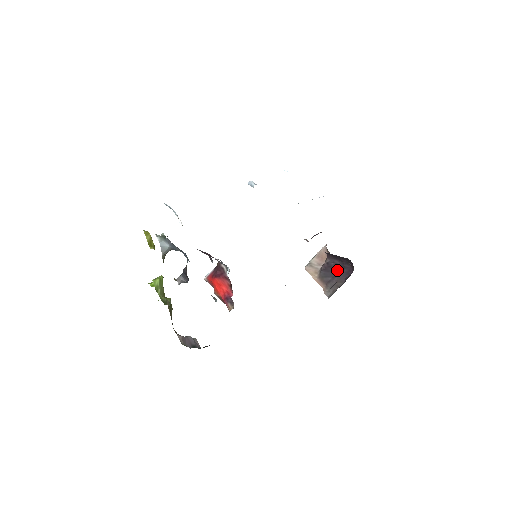
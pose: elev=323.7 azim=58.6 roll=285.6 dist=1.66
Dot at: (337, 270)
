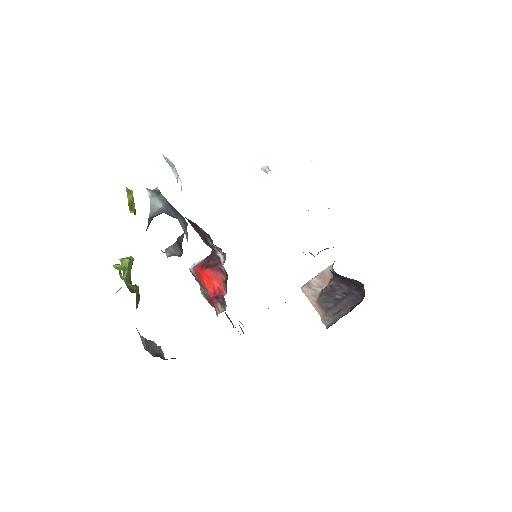
Dot at: (342, 296)
